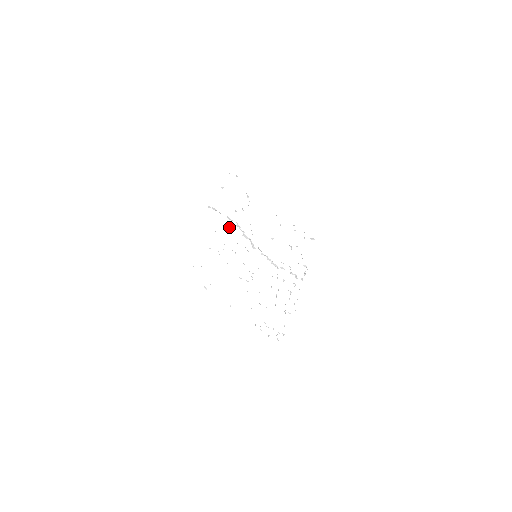
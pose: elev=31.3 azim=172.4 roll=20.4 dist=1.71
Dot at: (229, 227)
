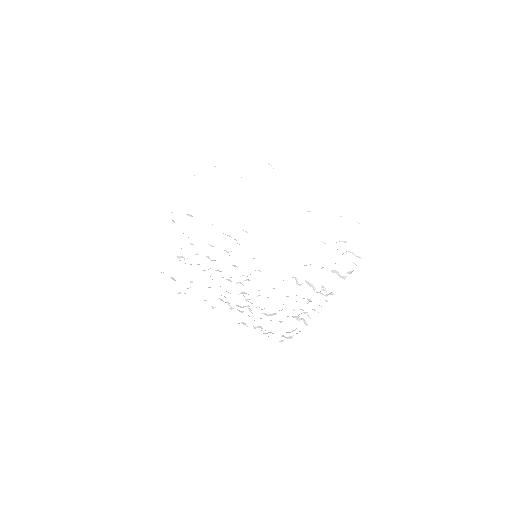
Dot at: occluded
